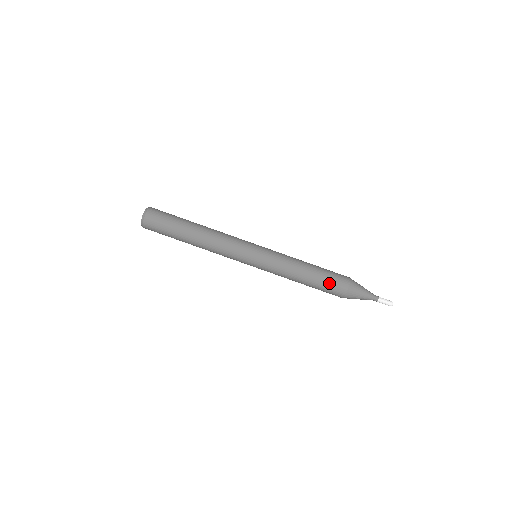
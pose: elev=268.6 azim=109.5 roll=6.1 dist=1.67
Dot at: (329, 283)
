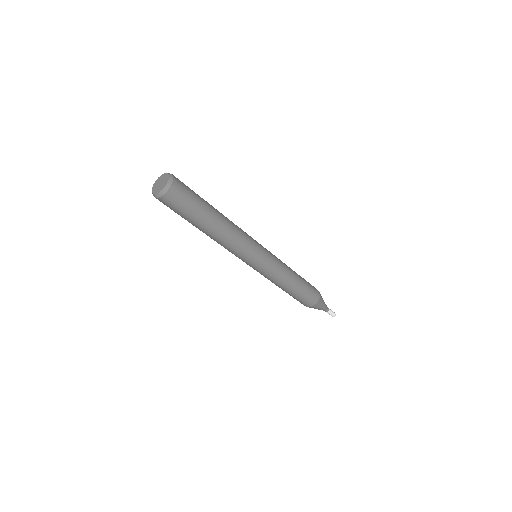
Dot at: (296, 299)
